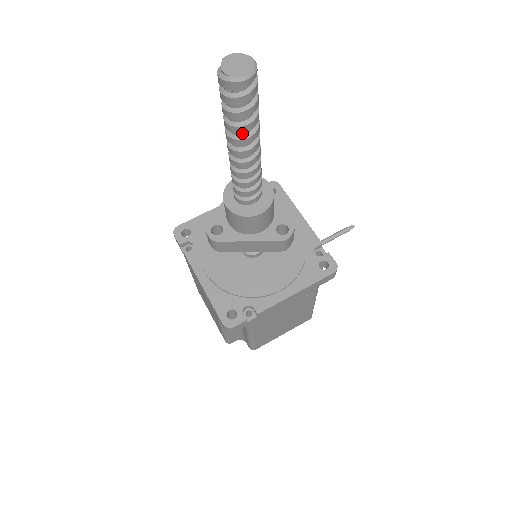
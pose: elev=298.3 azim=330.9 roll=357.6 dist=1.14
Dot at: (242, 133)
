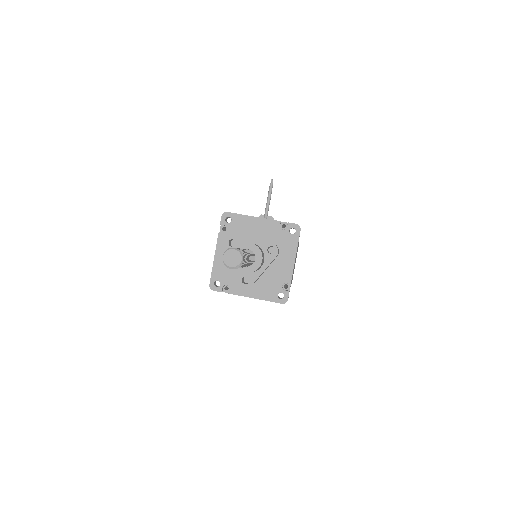
Dot at: occluded
